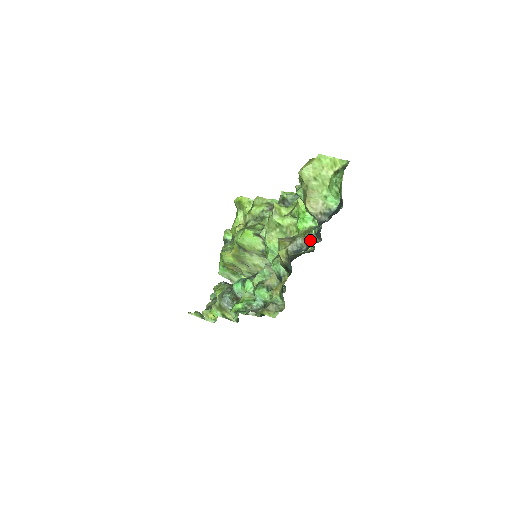
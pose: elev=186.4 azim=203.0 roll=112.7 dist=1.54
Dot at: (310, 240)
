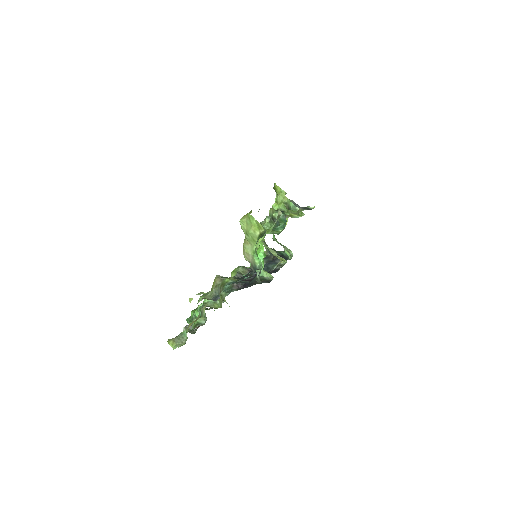
Dot at: (257, 277)
